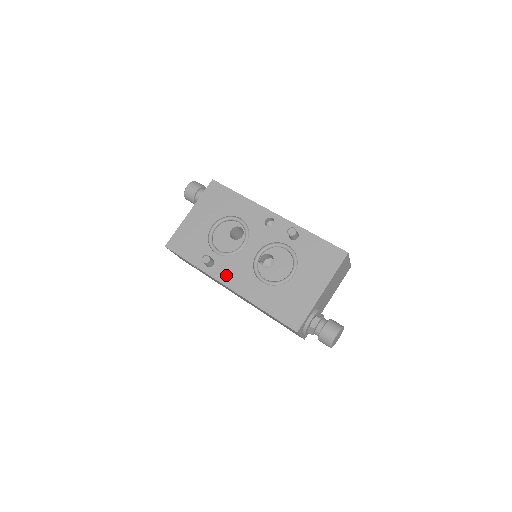
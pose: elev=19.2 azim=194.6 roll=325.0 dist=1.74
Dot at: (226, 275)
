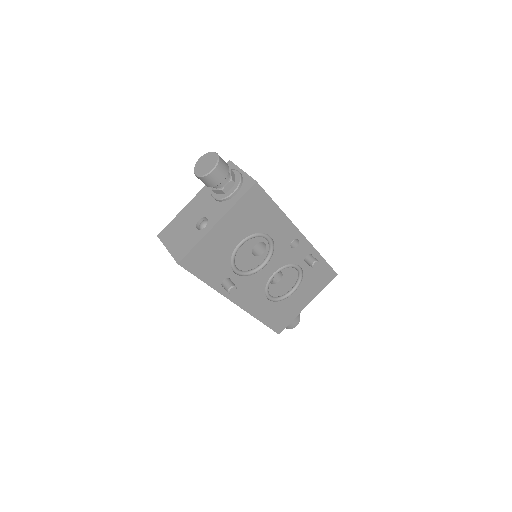
Dot at: (239, 295)
